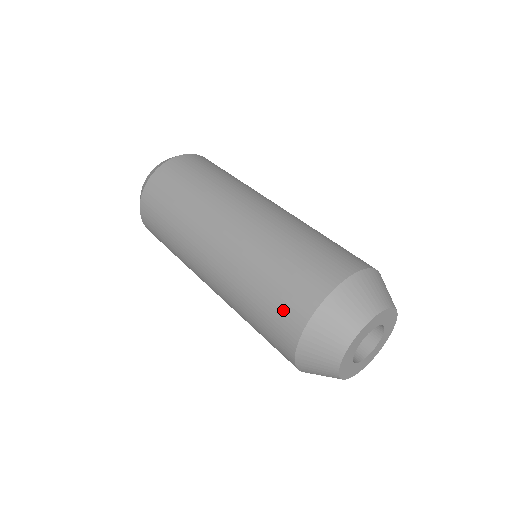
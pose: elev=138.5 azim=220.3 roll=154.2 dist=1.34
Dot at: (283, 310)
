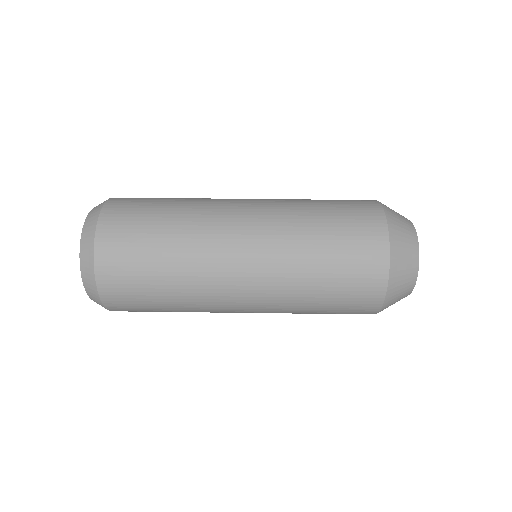
Dot at: (360, 281)
